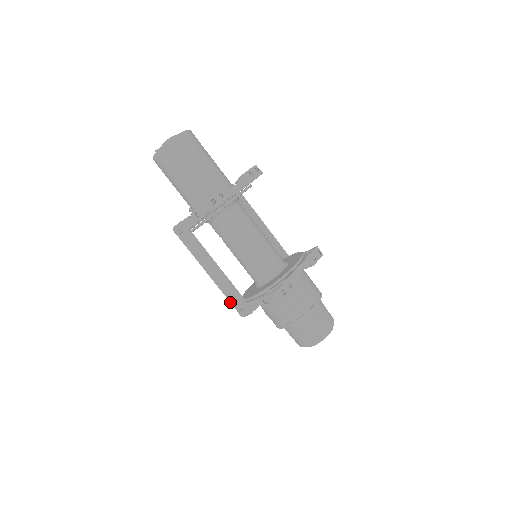
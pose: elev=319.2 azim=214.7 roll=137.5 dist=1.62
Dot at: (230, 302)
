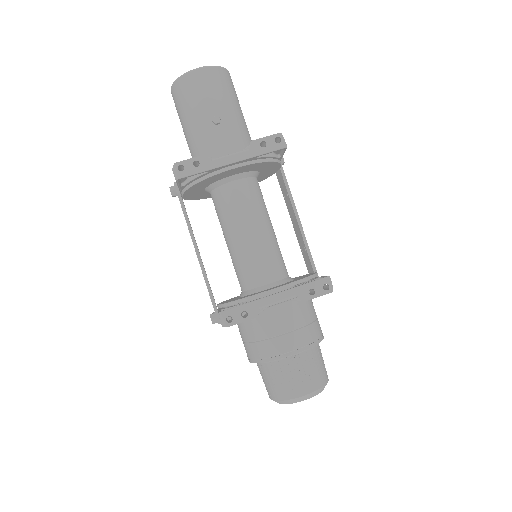
Dot at: occluded
